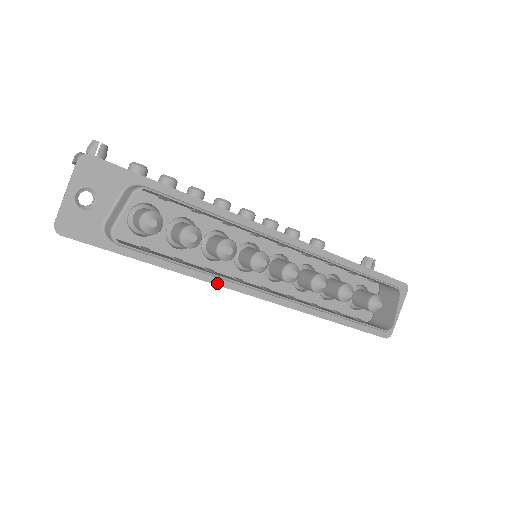
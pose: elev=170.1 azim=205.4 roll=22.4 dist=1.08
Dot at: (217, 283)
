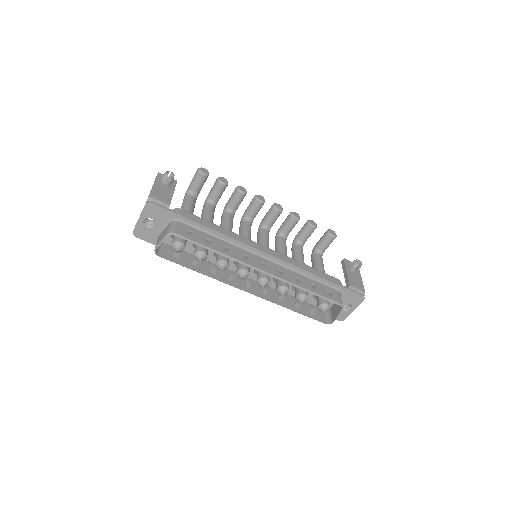
Dot at: occluded
